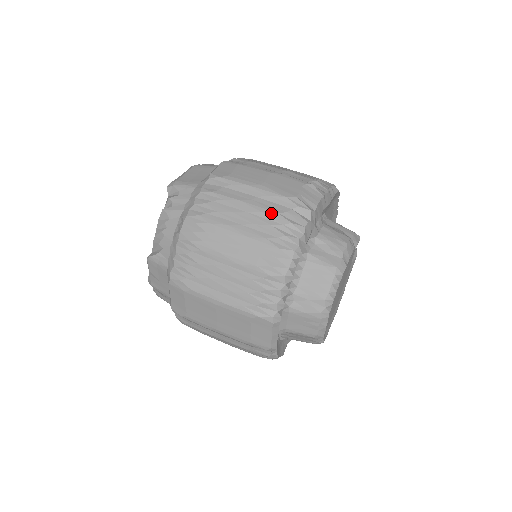
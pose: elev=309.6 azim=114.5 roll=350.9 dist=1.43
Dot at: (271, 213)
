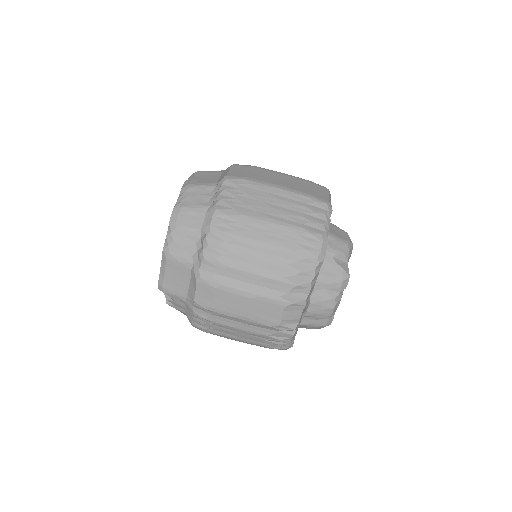
Dot at: (261, 335)
